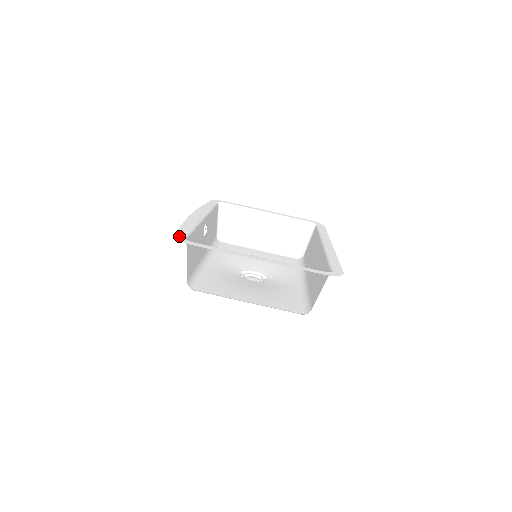
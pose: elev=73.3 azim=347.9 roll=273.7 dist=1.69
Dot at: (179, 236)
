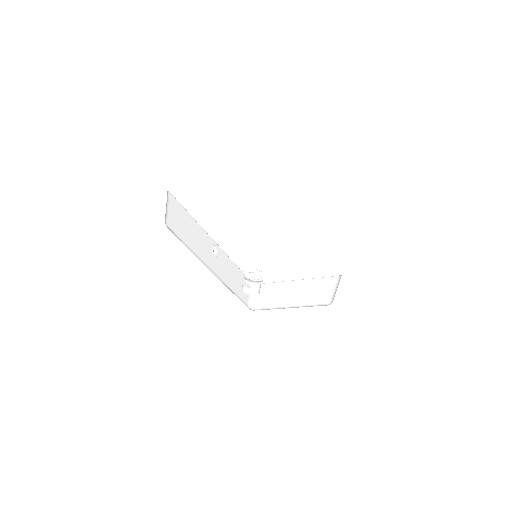
Dot at: occluded
